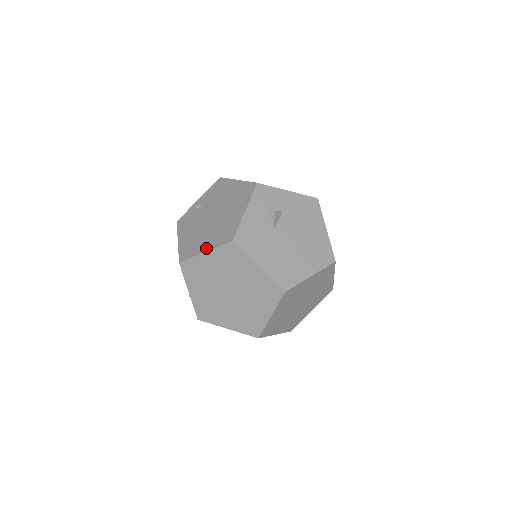
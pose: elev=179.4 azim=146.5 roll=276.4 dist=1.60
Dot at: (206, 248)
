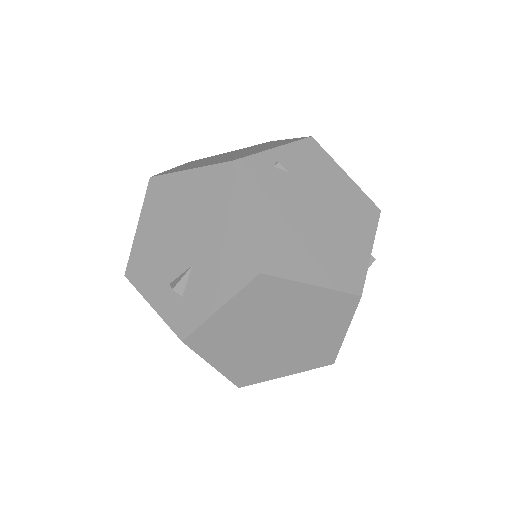
Dot at: (316, 278)
